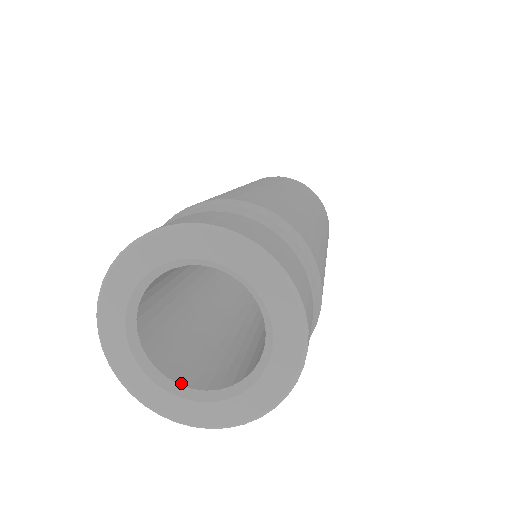
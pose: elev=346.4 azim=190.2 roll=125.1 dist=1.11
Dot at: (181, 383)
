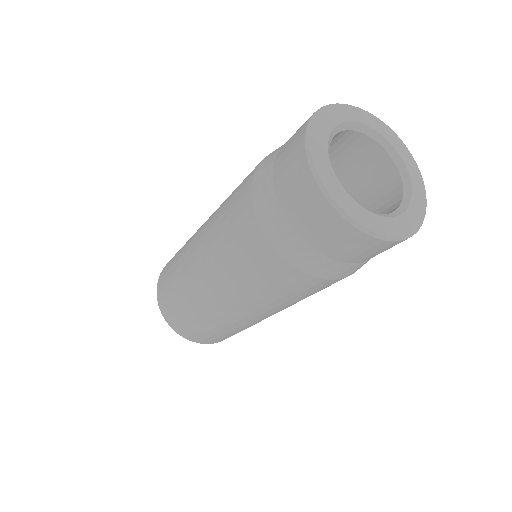
Dot at: occluded
